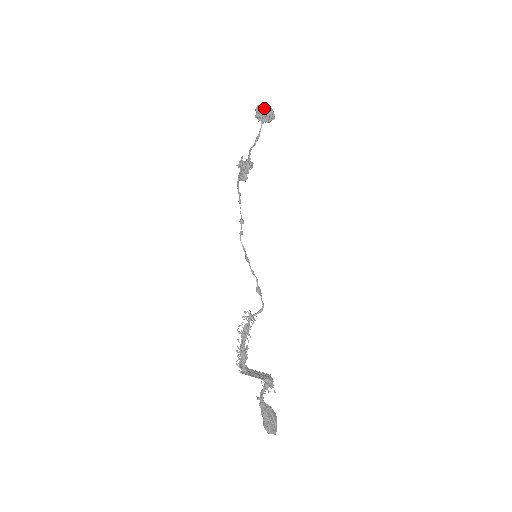
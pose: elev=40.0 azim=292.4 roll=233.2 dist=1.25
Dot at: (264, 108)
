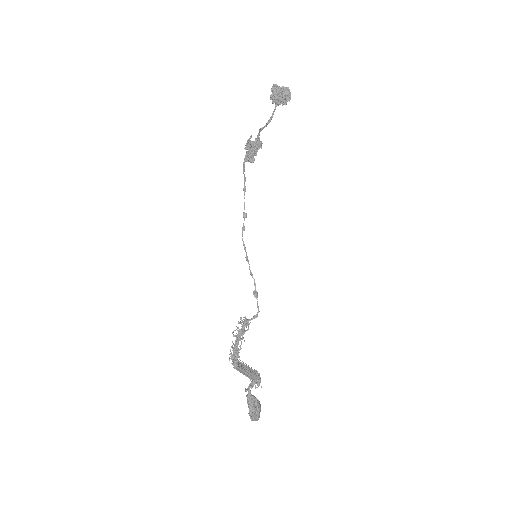
Dot at: (281, 90)
